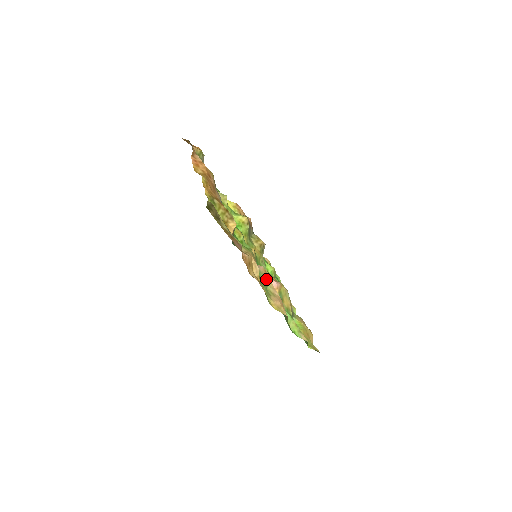
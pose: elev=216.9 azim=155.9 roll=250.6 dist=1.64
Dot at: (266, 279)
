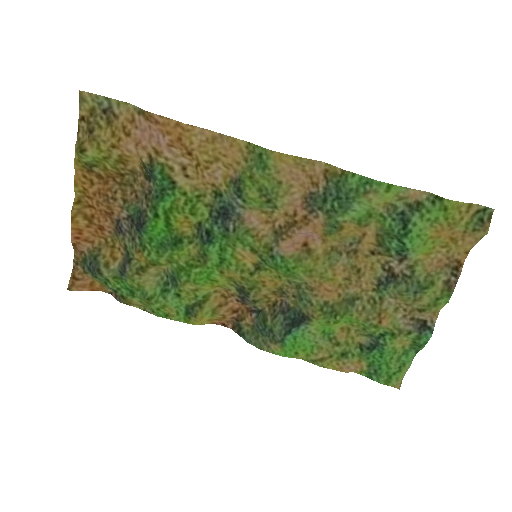
Dot at: (269, 208)
